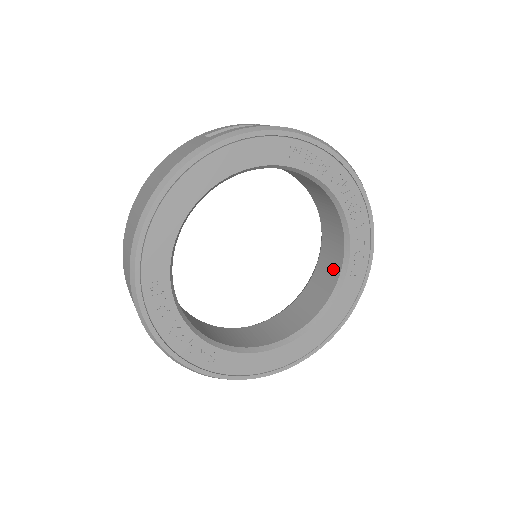
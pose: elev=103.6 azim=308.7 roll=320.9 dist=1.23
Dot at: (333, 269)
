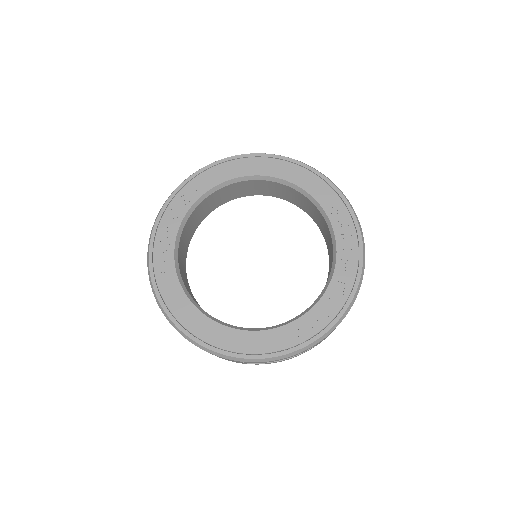
Dot at: occluded
